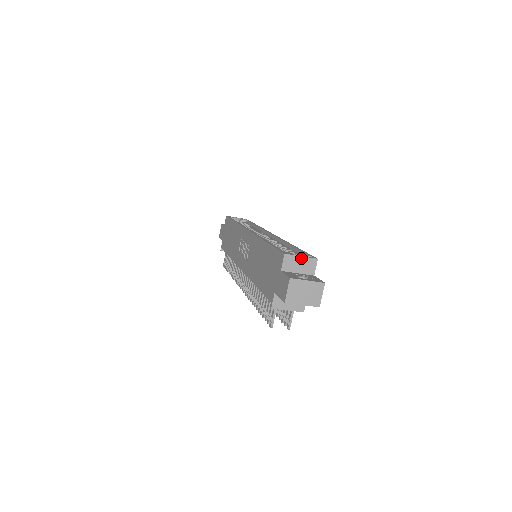
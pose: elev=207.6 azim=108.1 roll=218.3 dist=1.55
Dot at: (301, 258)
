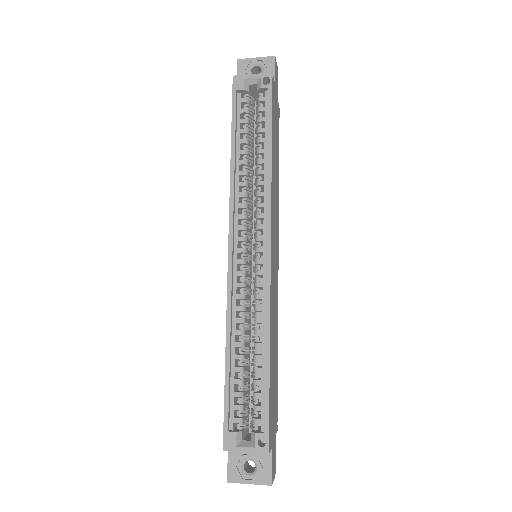
Dot at: (246, 452)
